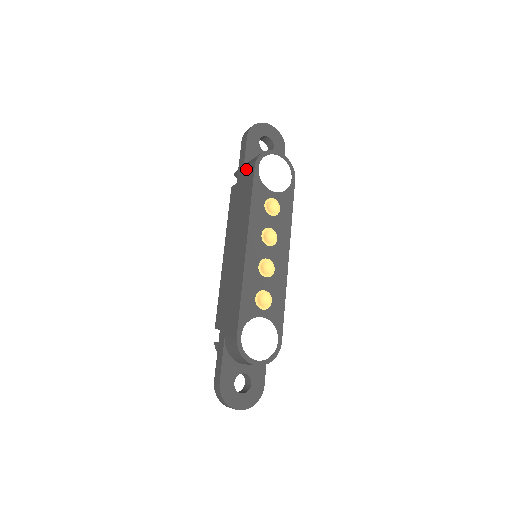
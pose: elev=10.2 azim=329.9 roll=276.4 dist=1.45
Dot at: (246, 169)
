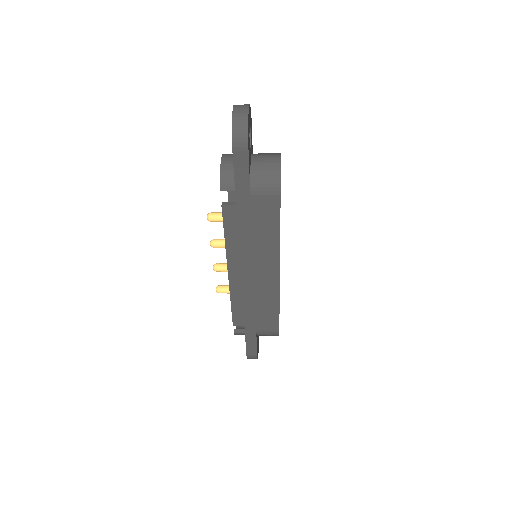
Dot at: (259, 196)
